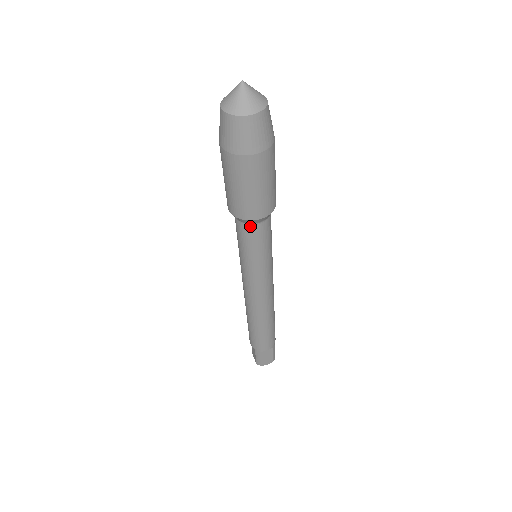
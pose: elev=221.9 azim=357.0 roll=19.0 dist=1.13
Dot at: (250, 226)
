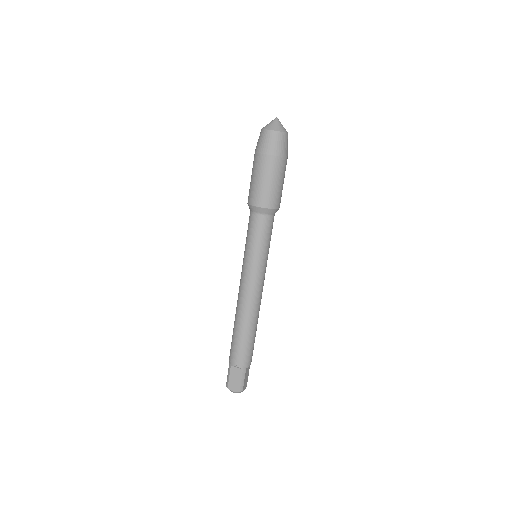
Dot at: (253, 214)
